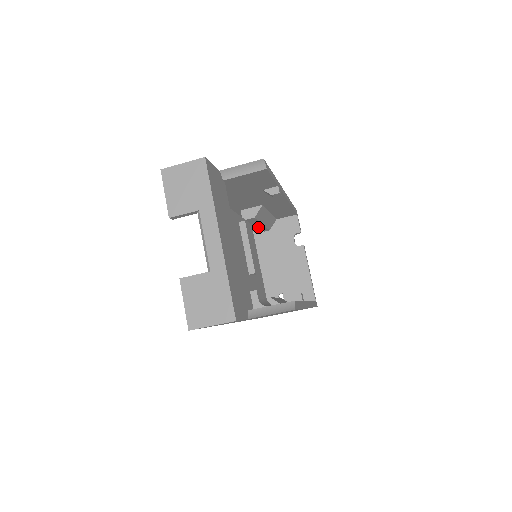
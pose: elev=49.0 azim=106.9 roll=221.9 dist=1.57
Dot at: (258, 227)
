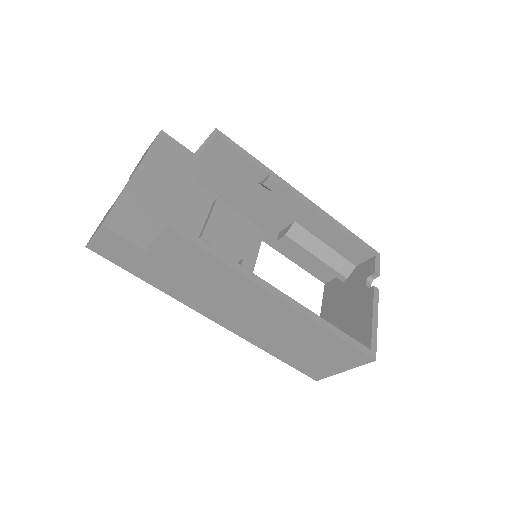
Dot at: occluded
